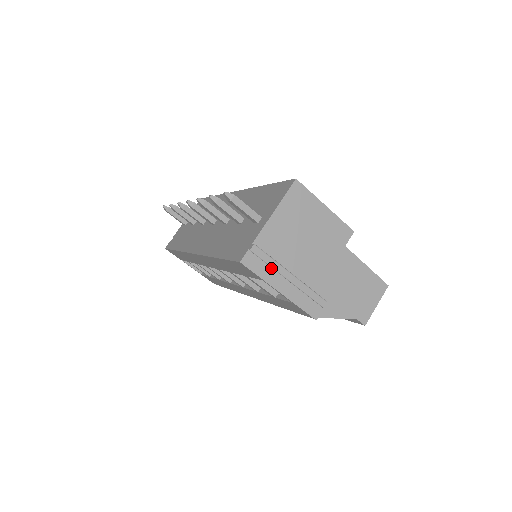
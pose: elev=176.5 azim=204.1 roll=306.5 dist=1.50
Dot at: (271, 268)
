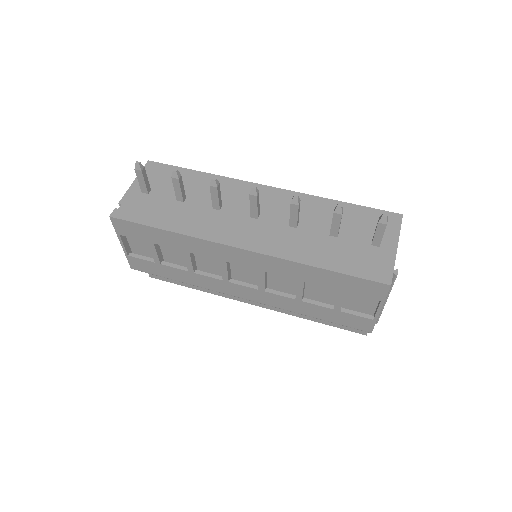
Dot at: occluded
